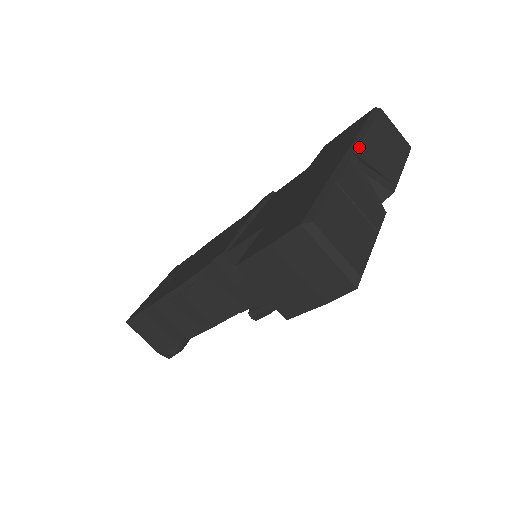
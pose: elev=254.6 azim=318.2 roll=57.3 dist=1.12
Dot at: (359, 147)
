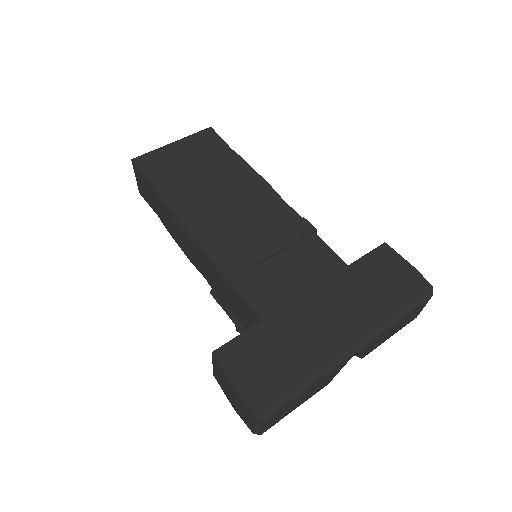
Dot at: (367, 344)
